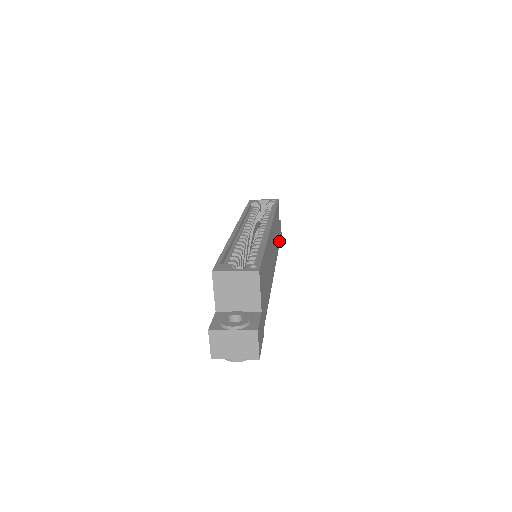
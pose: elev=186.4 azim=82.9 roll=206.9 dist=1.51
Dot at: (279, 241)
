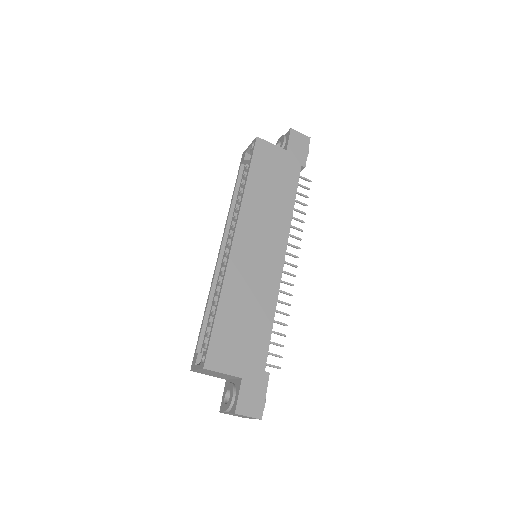
Dot at: (297, 168)
